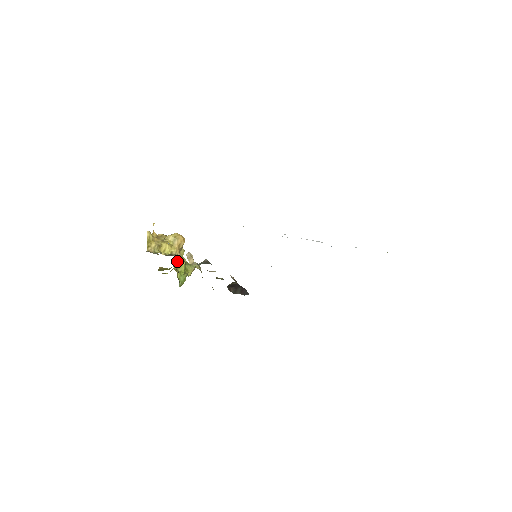
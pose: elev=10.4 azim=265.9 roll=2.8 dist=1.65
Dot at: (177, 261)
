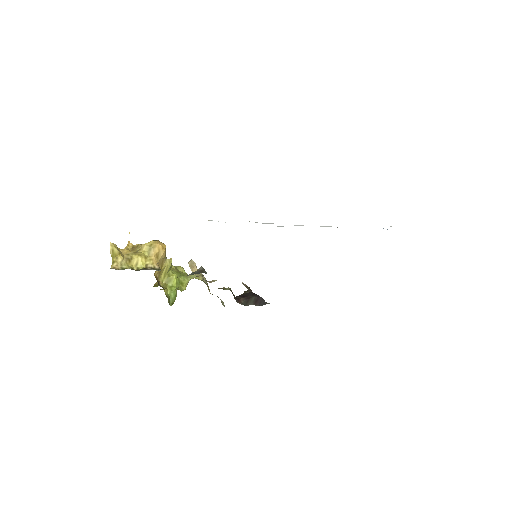
Dot at: (164, 274)
